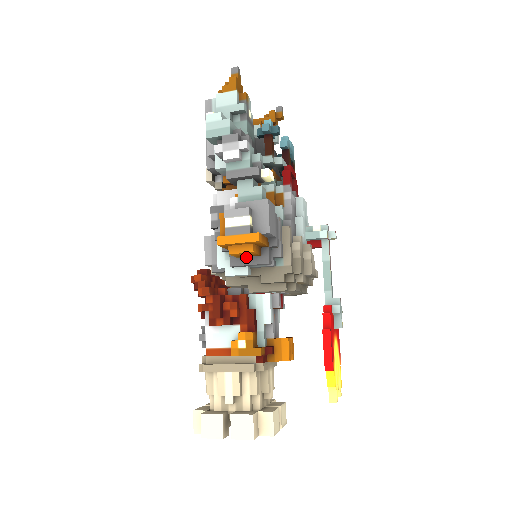
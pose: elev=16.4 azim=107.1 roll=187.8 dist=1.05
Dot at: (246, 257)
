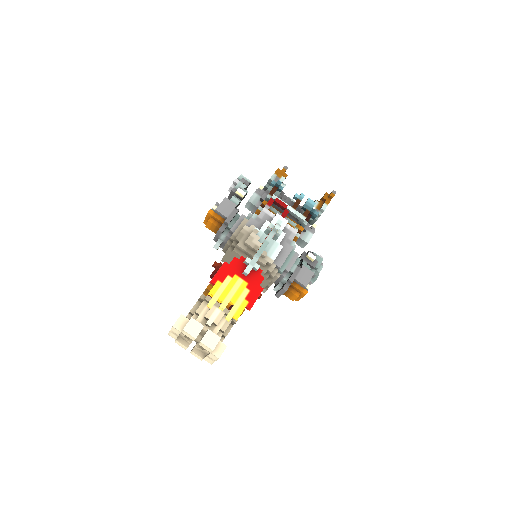
Dot at: occluded
